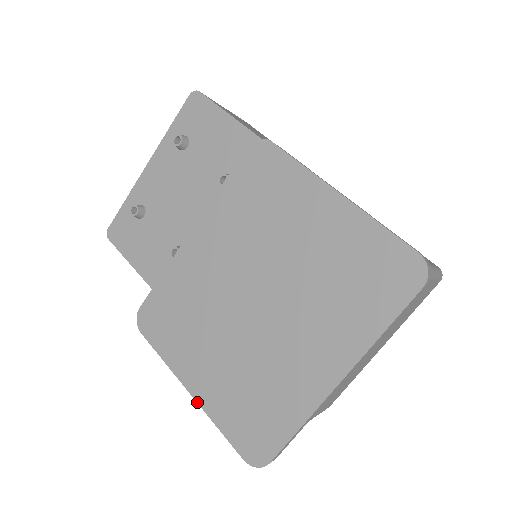
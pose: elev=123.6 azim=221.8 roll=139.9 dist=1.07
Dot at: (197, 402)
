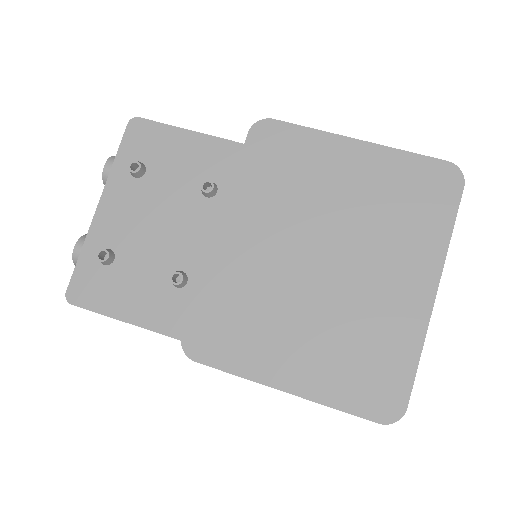
Dot at: (300, 396)
